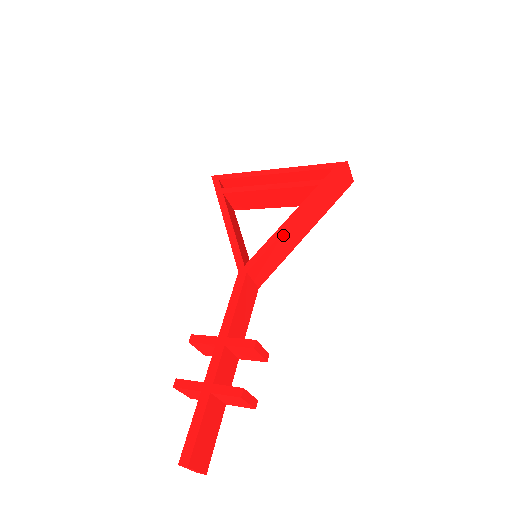
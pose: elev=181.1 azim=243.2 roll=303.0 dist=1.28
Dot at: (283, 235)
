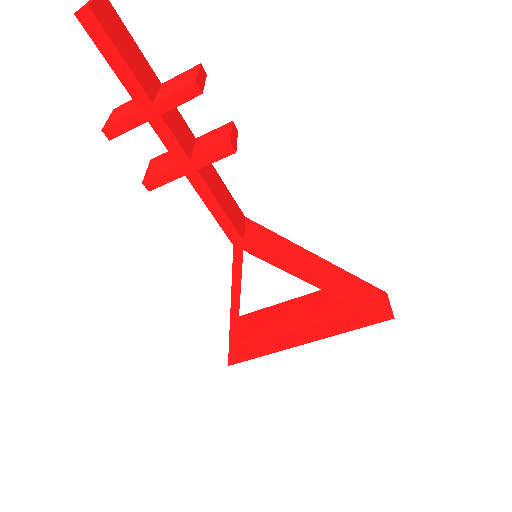
Dot at: (298, 248)
